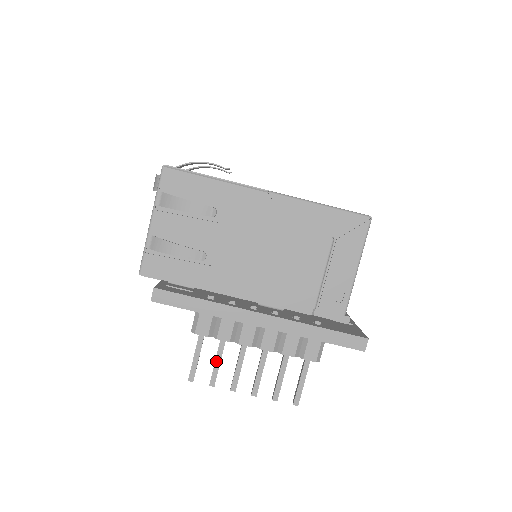
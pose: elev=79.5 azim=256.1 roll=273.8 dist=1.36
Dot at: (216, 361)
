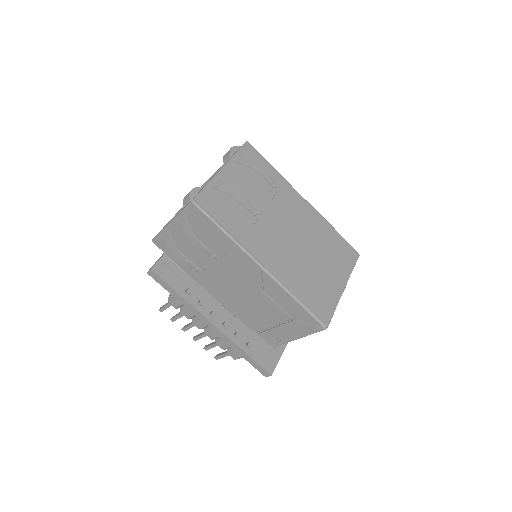
Dot at: (178, 315)
